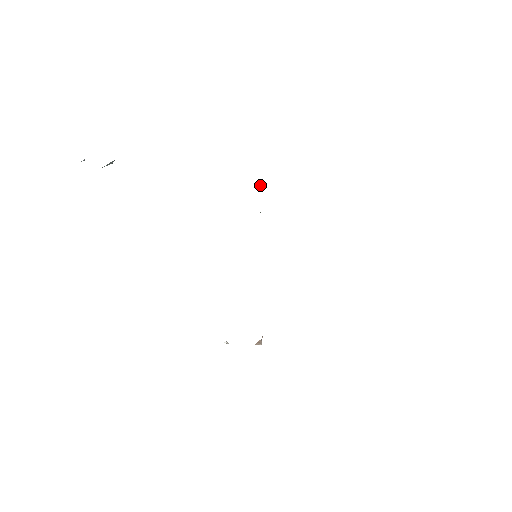
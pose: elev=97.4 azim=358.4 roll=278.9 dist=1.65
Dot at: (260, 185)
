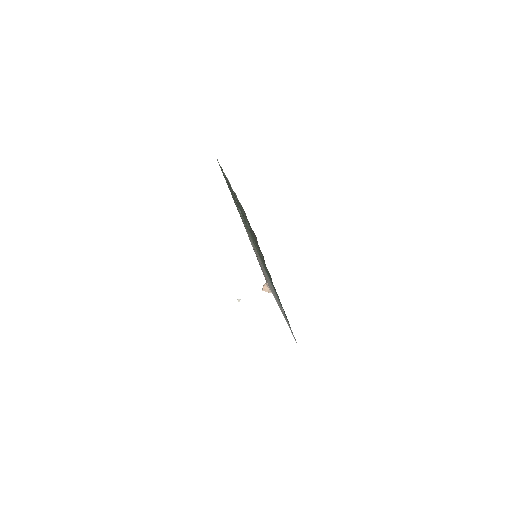
Dot at: (232, 191)
